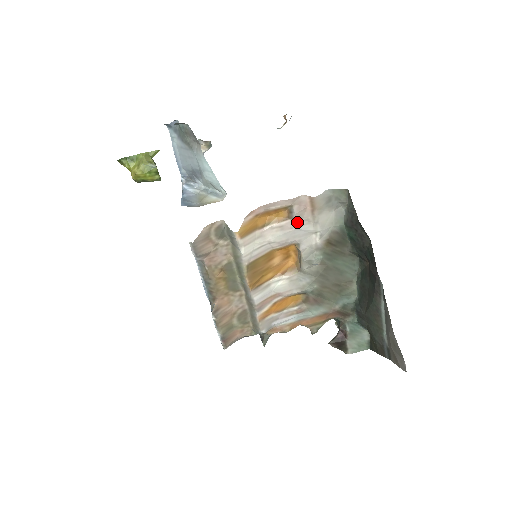
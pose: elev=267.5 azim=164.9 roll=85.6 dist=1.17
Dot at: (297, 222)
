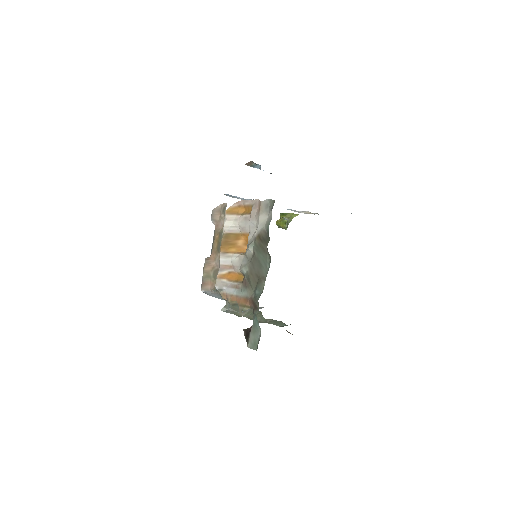
Dot at: (252, 217)
